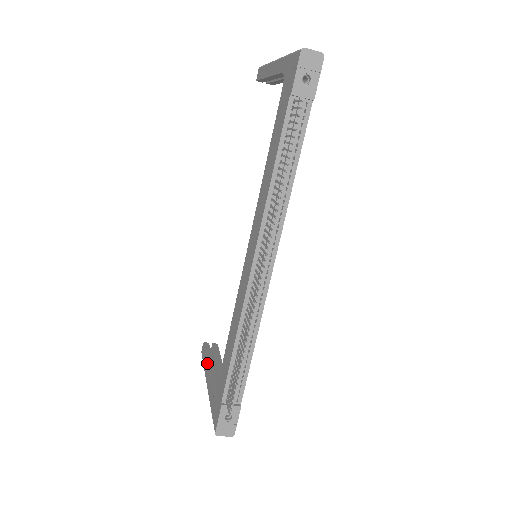
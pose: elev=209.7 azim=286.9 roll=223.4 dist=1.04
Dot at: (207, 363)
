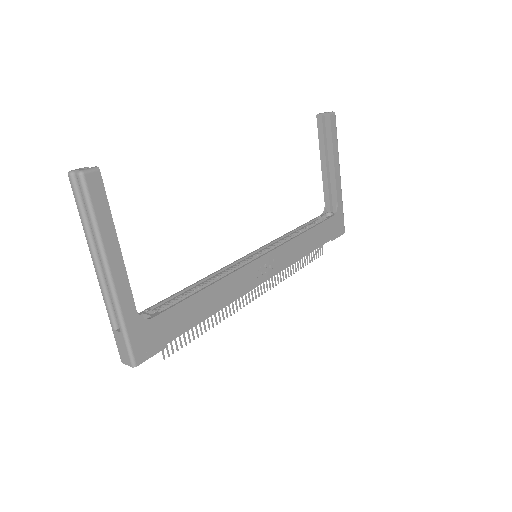
Dot at: (320, 156)
